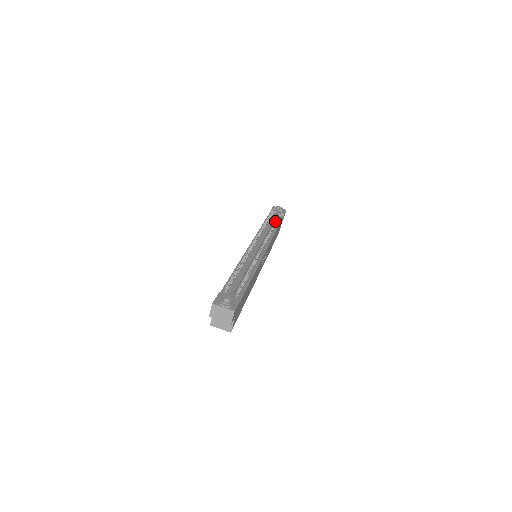
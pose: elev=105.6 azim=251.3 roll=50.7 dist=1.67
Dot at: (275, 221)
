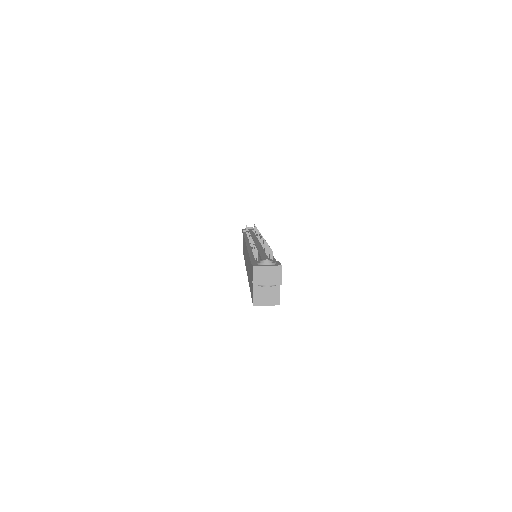
Dot at: (256, 228)
